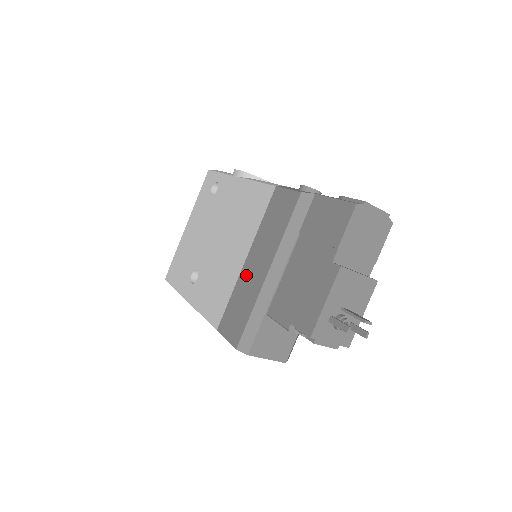
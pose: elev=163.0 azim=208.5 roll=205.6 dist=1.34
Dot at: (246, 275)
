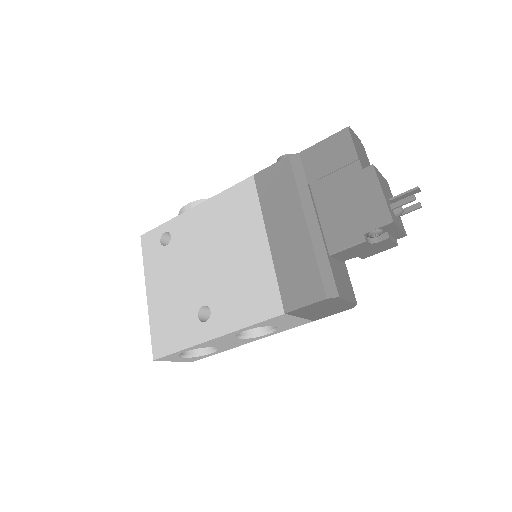
Dot at: (281, 247)
